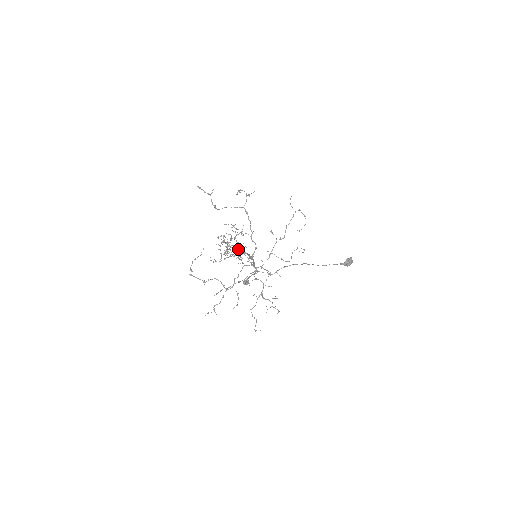
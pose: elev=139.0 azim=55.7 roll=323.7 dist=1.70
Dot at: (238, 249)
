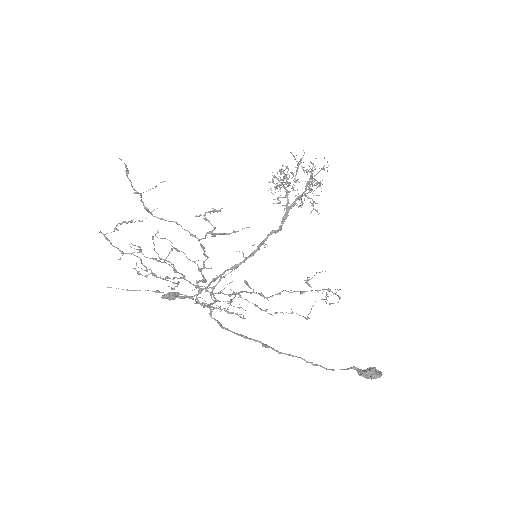
Dot at: occluded
